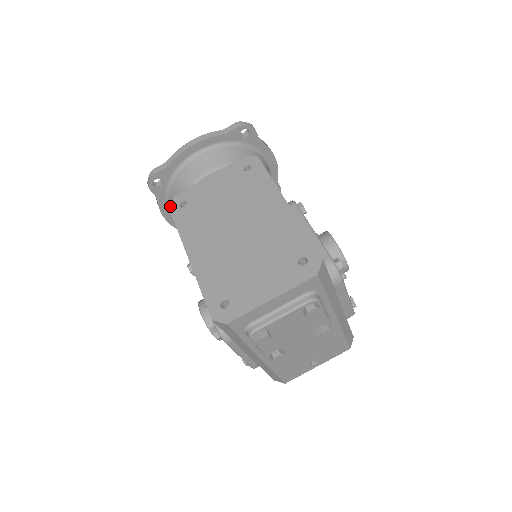
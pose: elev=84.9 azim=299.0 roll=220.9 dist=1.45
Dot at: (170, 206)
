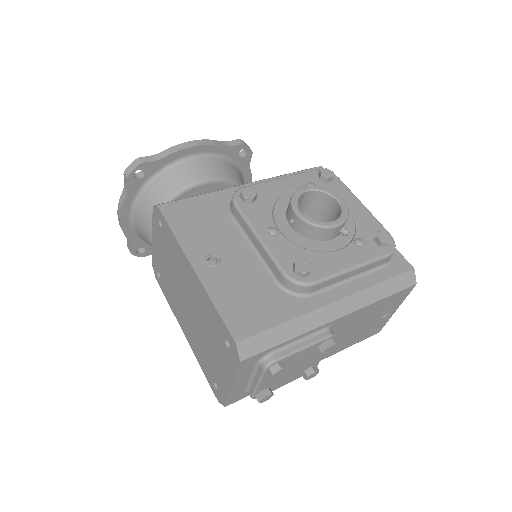
Dot at: occluded
